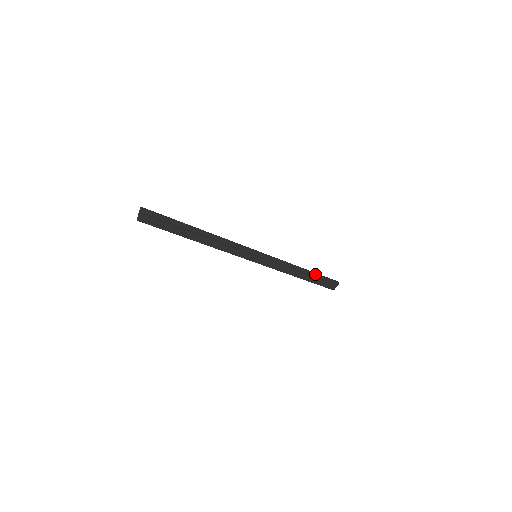
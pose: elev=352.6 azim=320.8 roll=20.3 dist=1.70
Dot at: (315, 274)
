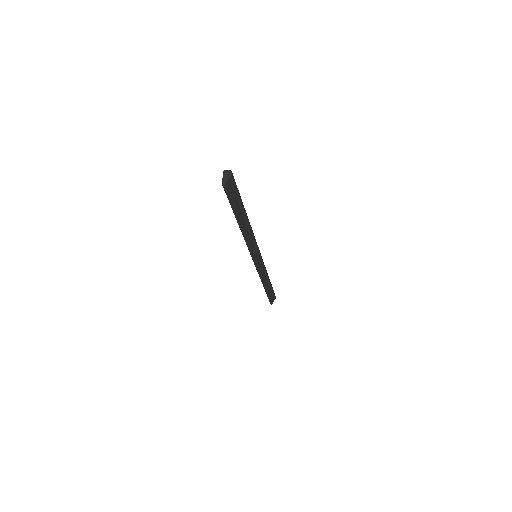
Dot at: (271, 284)
